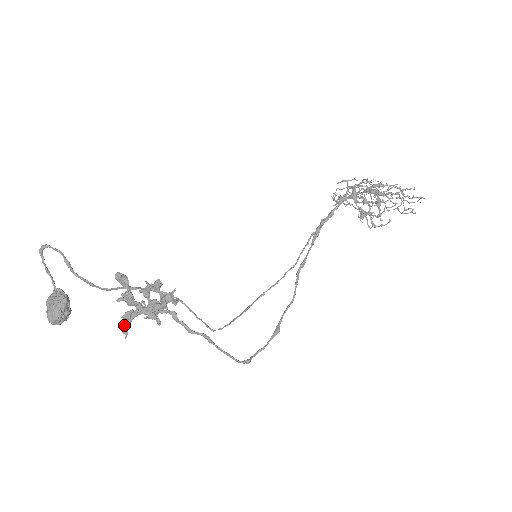
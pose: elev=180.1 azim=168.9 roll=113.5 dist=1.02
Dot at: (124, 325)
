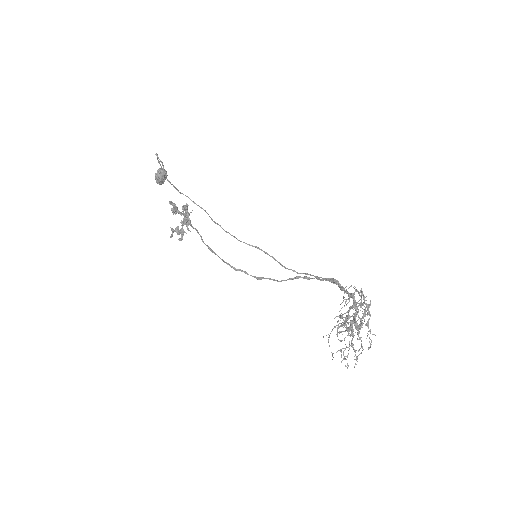
Dot at: (183, 208)
